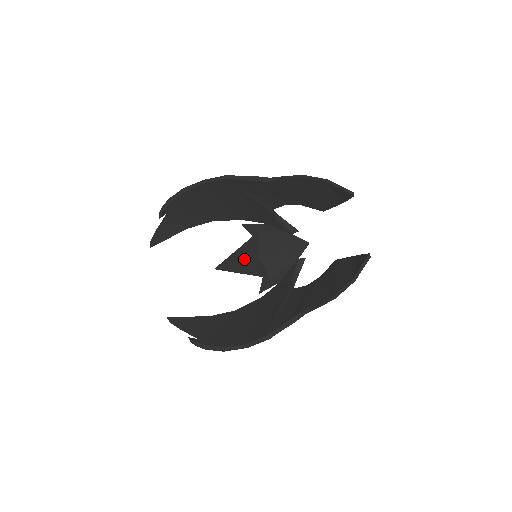
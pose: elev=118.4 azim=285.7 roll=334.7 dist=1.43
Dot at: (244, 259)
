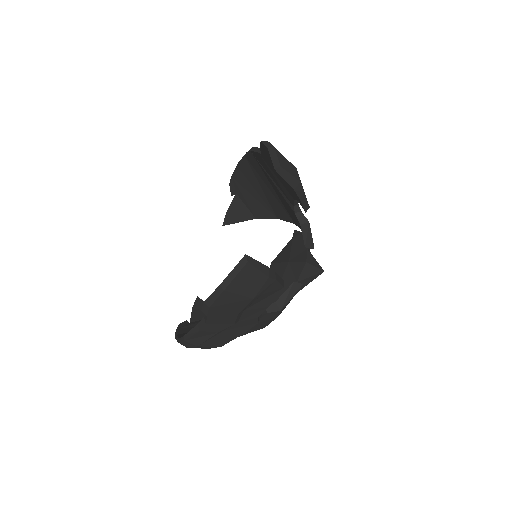
Dot at: occluded
